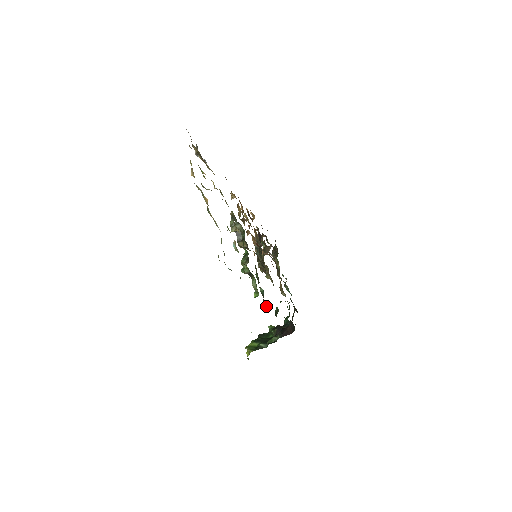
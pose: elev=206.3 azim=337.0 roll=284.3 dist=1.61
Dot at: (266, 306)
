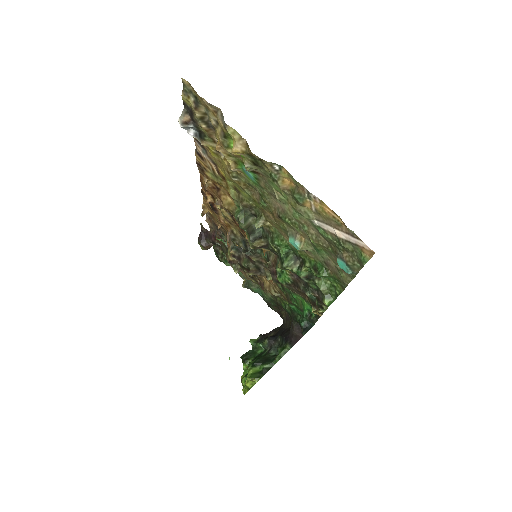
Dot at: occluded
